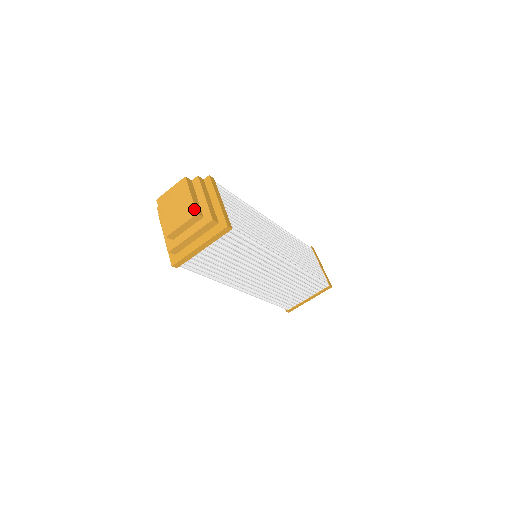
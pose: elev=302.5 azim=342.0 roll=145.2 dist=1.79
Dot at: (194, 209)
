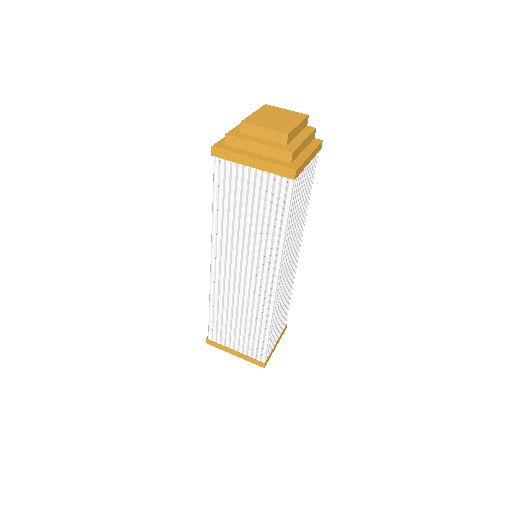
Dot at: (290, 130)
